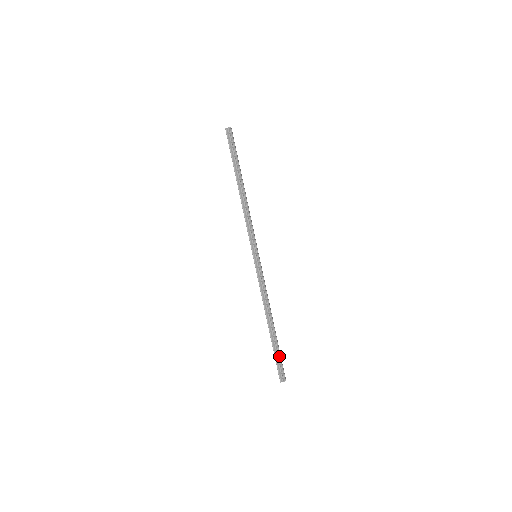
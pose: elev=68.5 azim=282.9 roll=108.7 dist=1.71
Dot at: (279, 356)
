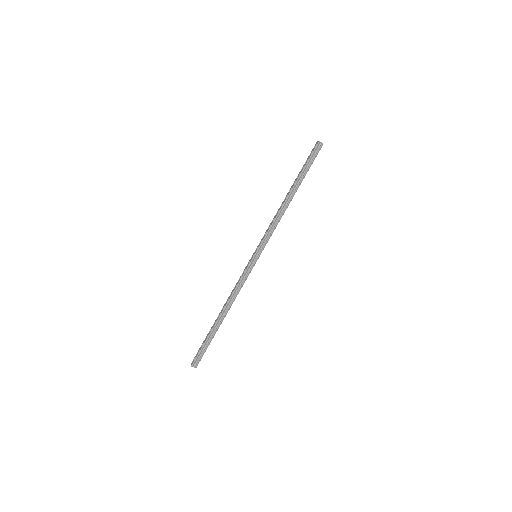
Dot at: (208, 345)
